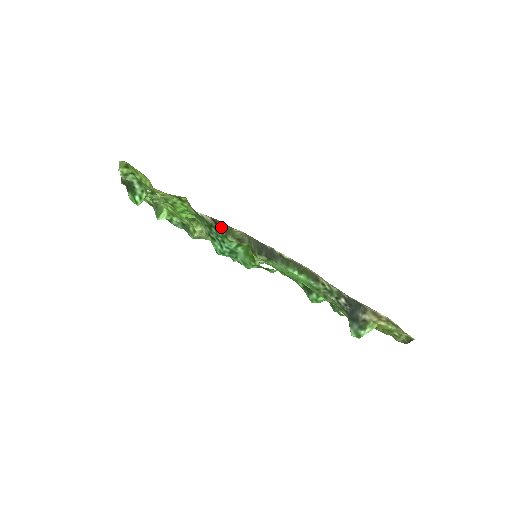
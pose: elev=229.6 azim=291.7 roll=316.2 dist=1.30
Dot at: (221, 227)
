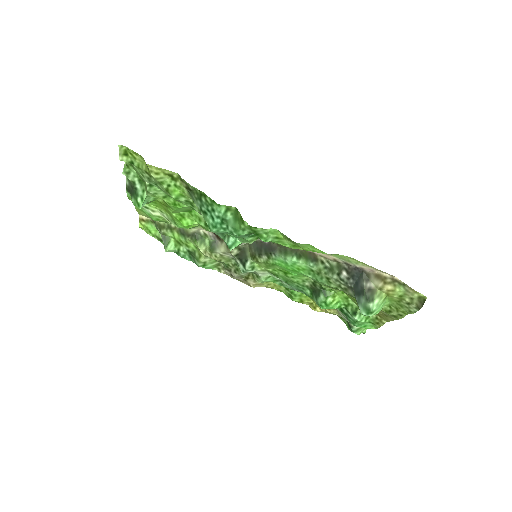
Dot at: (222, 239)
